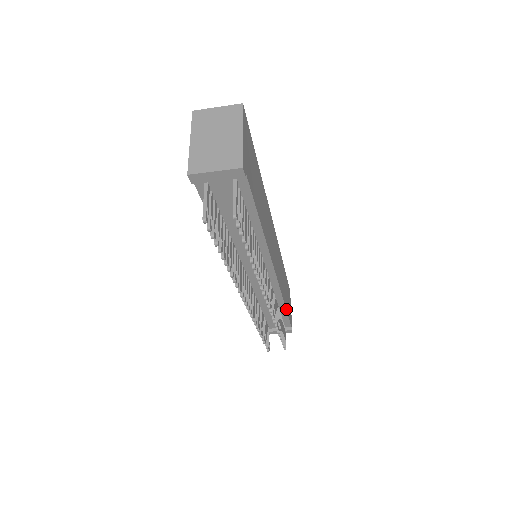
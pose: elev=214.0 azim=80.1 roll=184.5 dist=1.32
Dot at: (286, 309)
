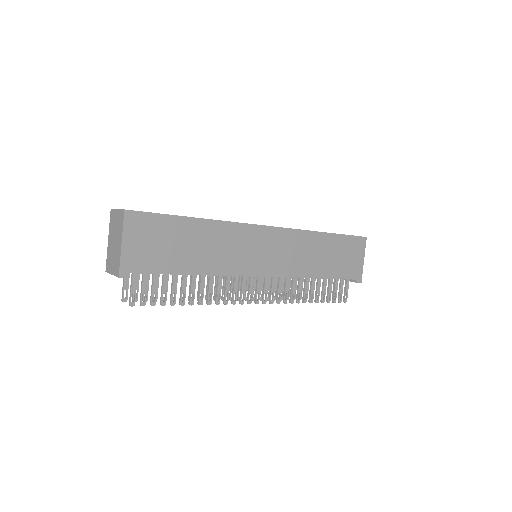
Dot at: (325, 278)
